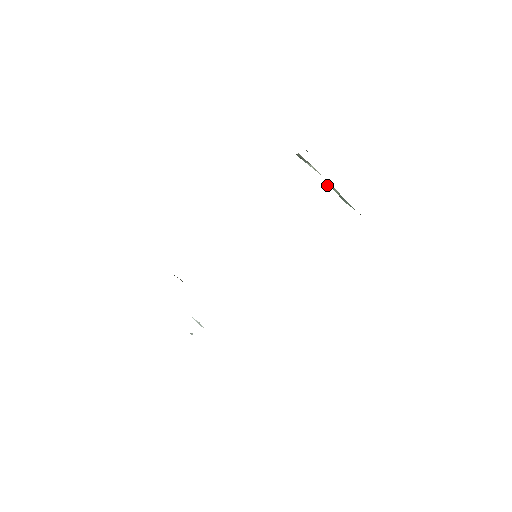
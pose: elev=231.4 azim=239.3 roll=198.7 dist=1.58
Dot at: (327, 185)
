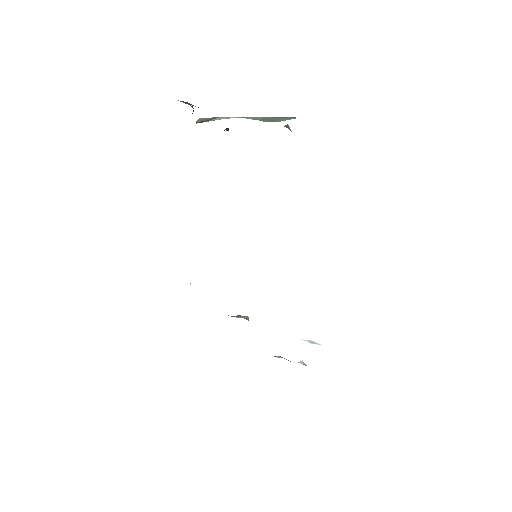
Dot at: occluded
